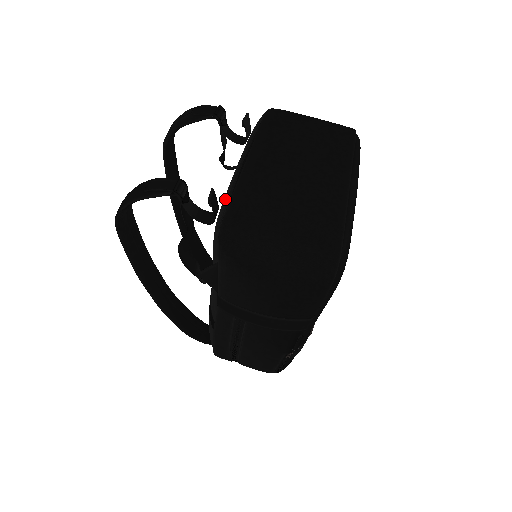
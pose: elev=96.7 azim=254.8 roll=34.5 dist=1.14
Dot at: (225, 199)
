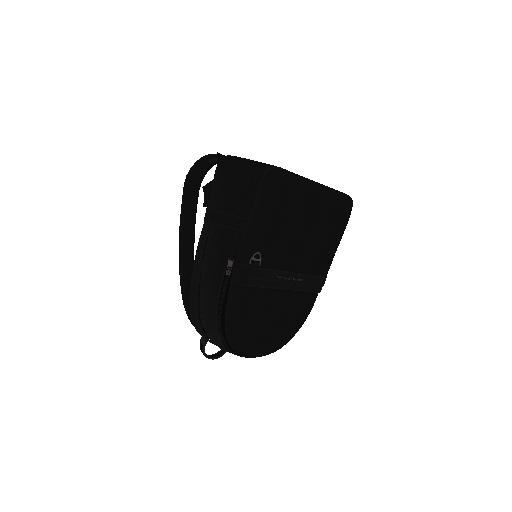
Dot at: occluded
